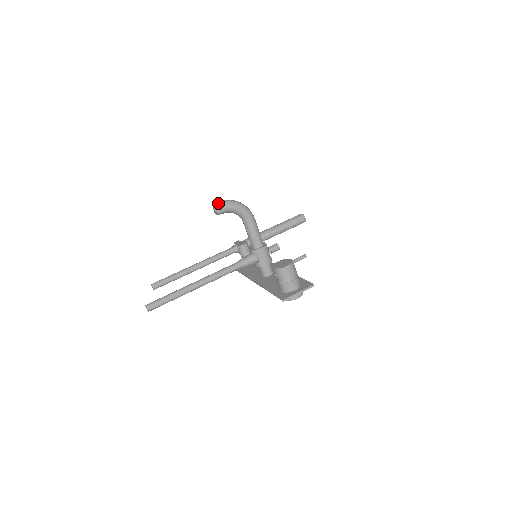
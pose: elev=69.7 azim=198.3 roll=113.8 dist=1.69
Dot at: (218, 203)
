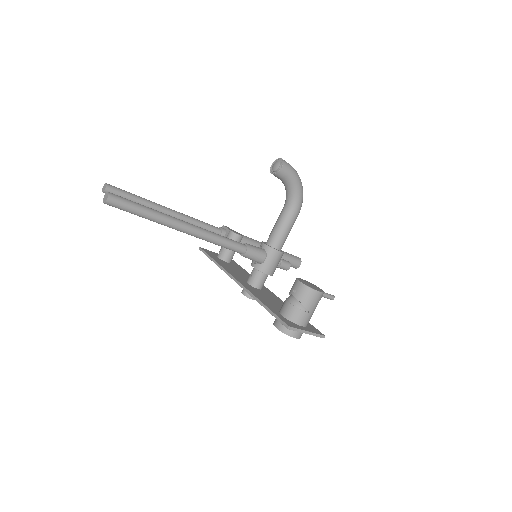
Dot at: occluded
